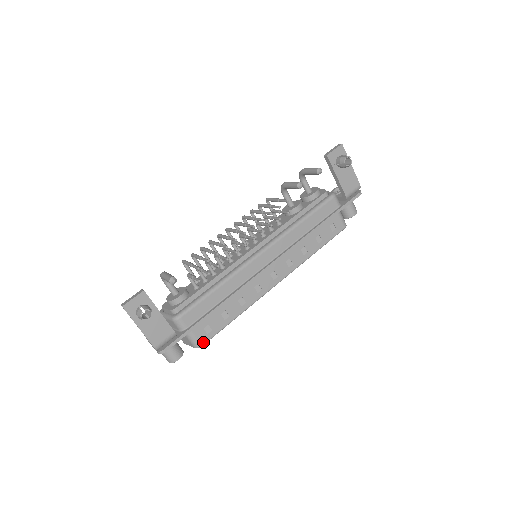
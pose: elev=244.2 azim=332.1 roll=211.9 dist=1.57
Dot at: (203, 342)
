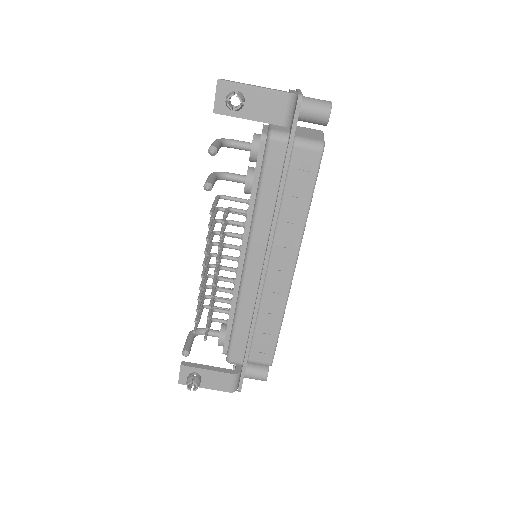
Dot at: (269, 361)
